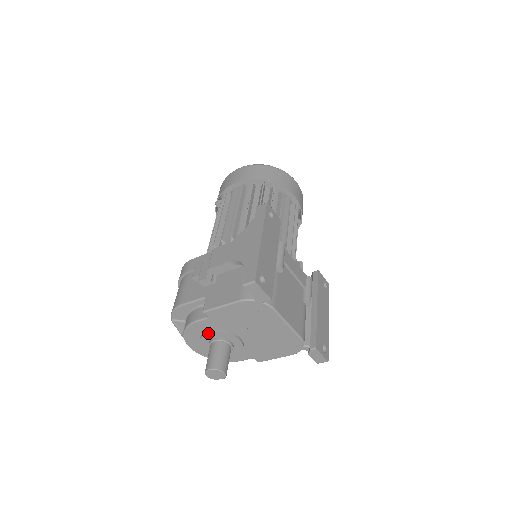
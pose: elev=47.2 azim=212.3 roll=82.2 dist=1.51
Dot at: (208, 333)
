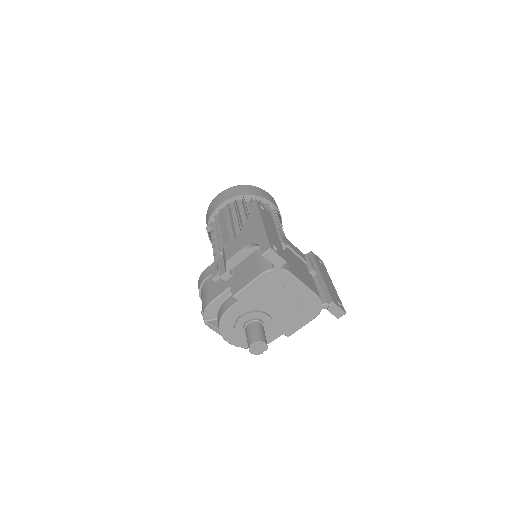
Dot at: (241, 318)
